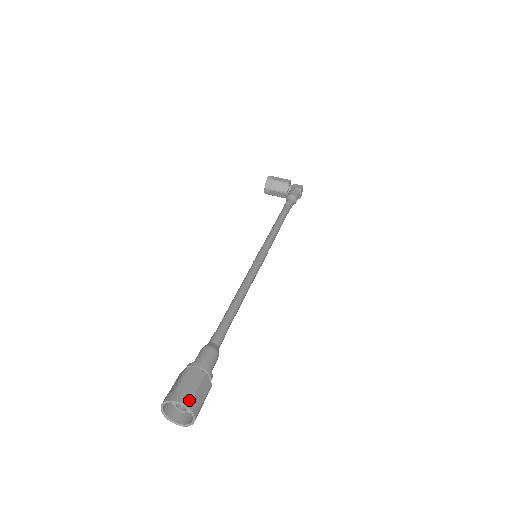
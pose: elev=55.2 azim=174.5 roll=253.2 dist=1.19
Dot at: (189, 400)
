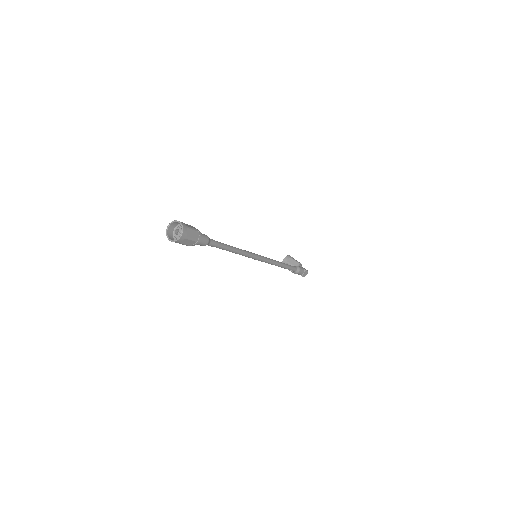
Dot at: (185, 226)
